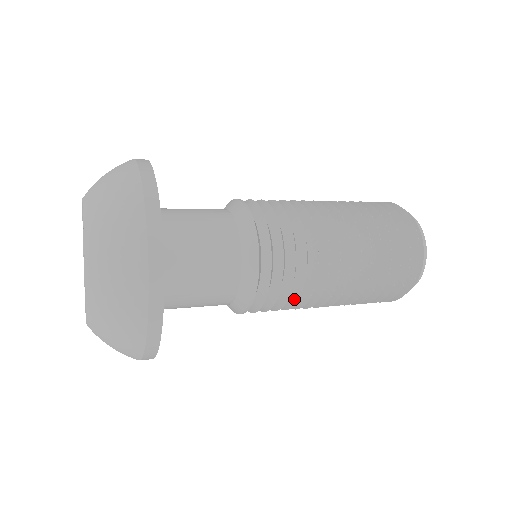
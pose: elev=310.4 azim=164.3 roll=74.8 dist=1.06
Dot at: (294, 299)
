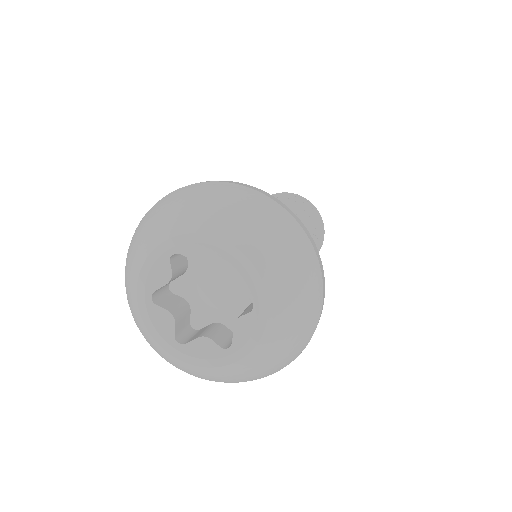
Dot at: occluded
